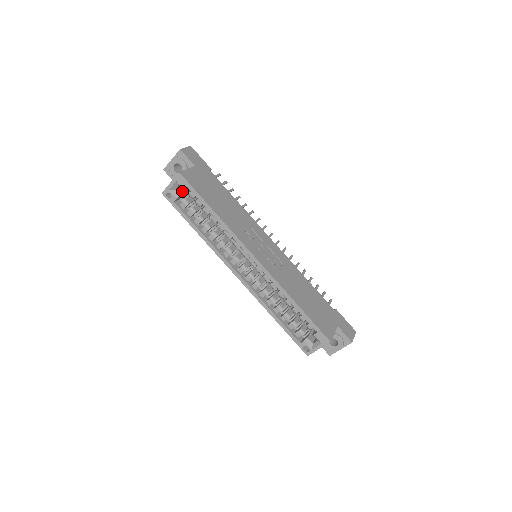
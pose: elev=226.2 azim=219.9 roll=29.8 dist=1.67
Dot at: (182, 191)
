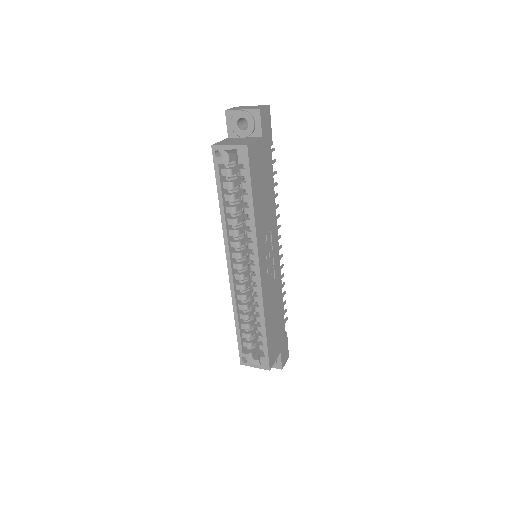
Dot at: (233, 156)
